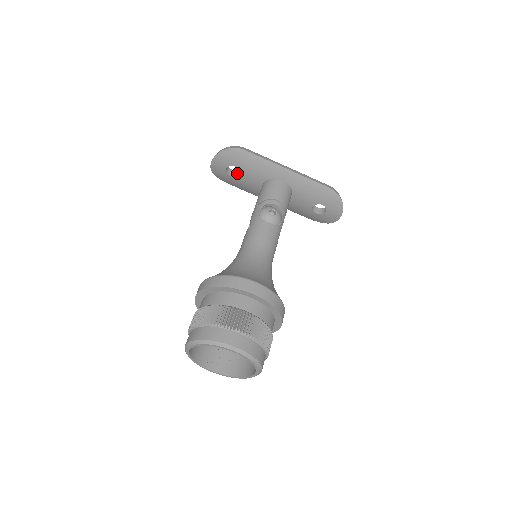
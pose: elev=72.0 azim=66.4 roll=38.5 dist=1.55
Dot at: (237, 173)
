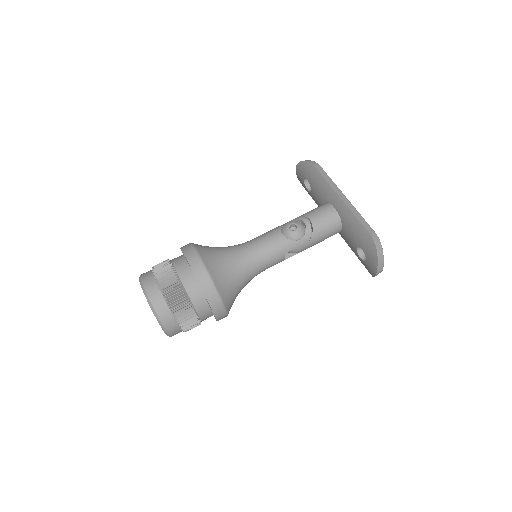
Dot at: occluded
